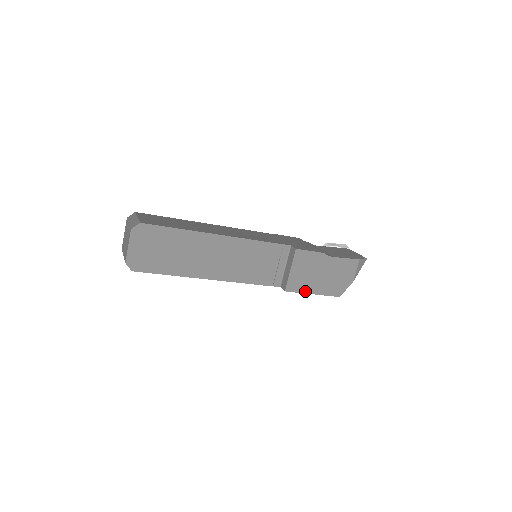
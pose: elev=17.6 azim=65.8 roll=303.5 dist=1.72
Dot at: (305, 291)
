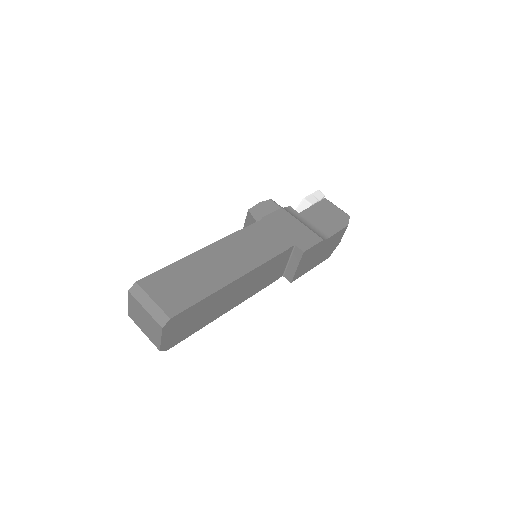
Dot at: (305, 272)
